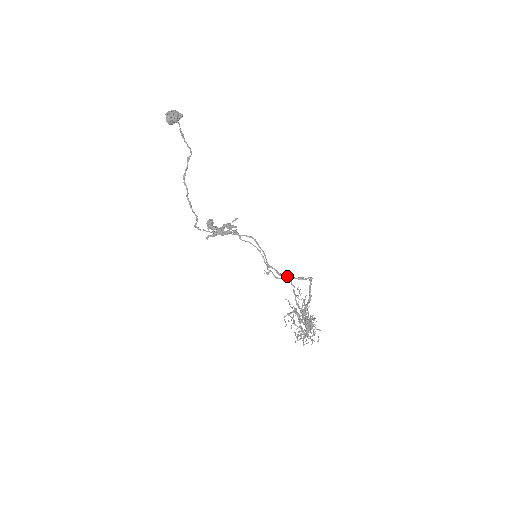
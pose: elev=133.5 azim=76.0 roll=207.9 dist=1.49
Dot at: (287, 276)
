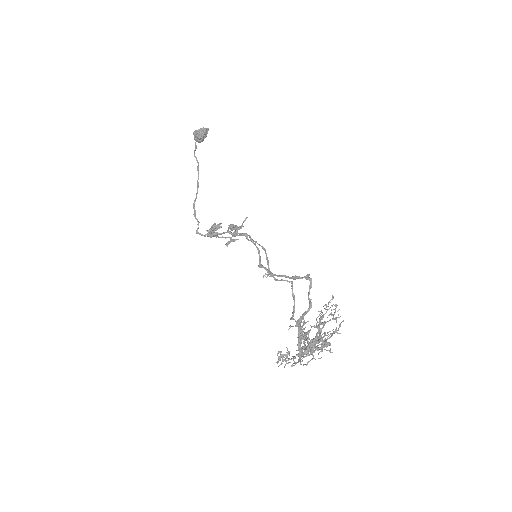
Dot at: (279, 276)
